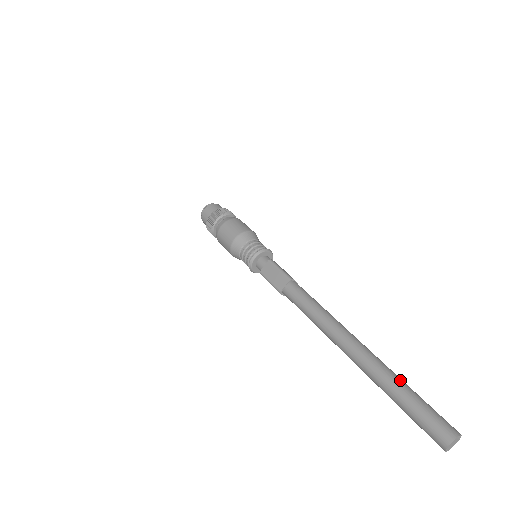
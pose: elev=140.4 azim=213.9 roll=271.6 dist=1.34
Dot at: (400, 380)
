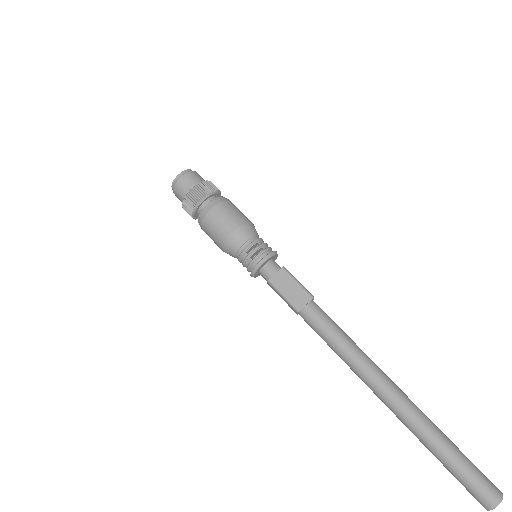
Dot at: occluded
